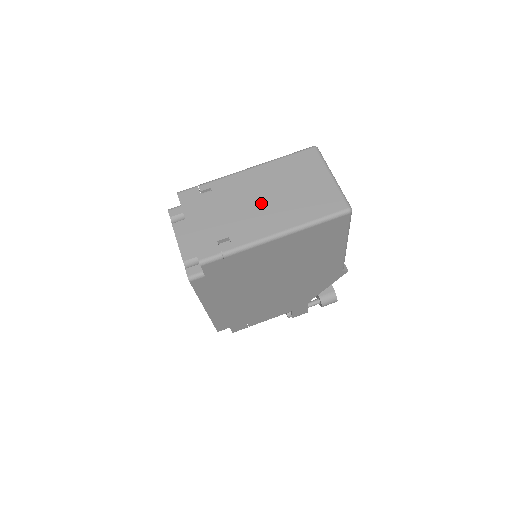
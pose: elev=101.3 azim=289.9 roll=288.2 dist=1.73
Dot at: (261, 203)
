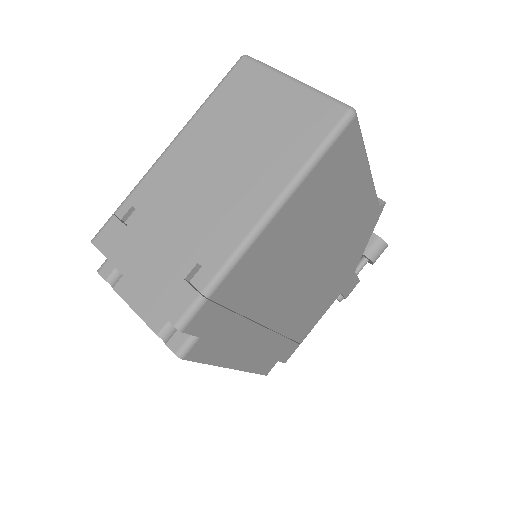
Dot at: (215, 183)
